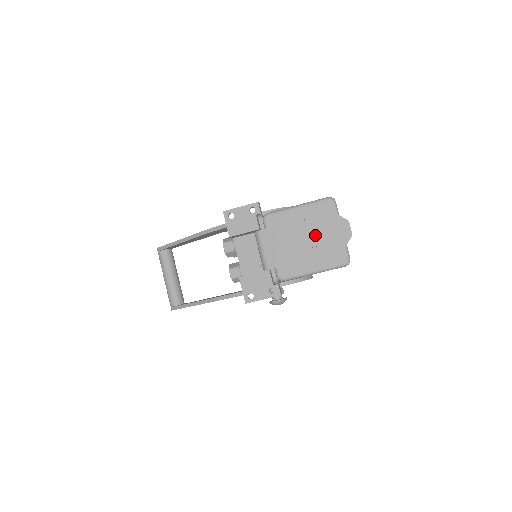
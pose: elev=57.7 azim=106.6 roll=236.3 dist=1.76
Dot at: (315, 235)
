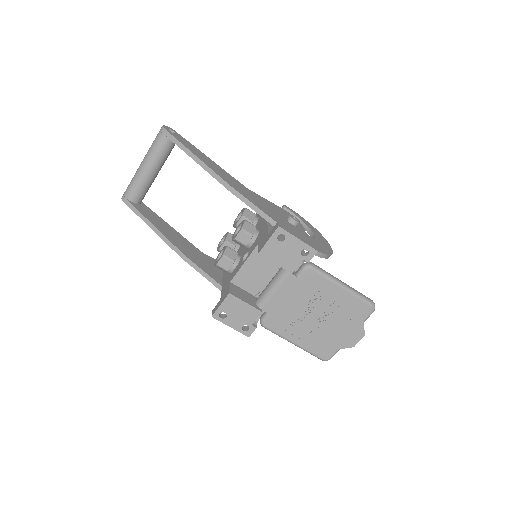
Dot at: (329, 320)
